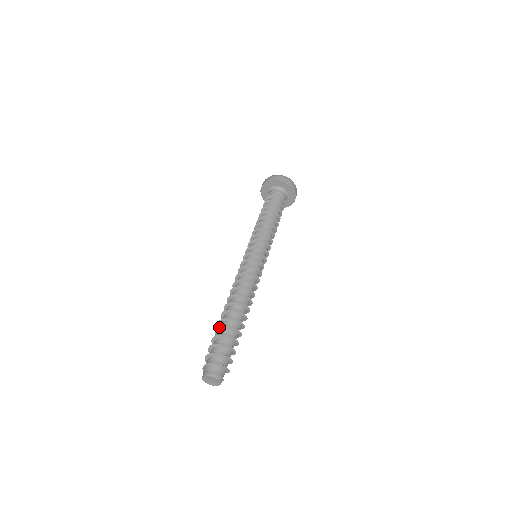
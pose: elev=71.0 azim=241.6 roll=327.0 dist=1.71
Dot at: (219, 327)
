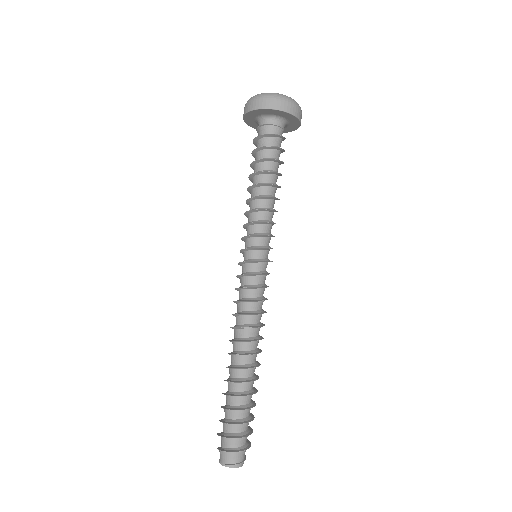
Dot at: (224, 394)
